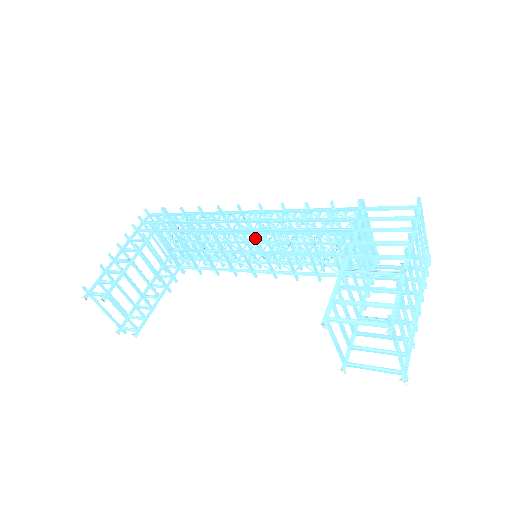
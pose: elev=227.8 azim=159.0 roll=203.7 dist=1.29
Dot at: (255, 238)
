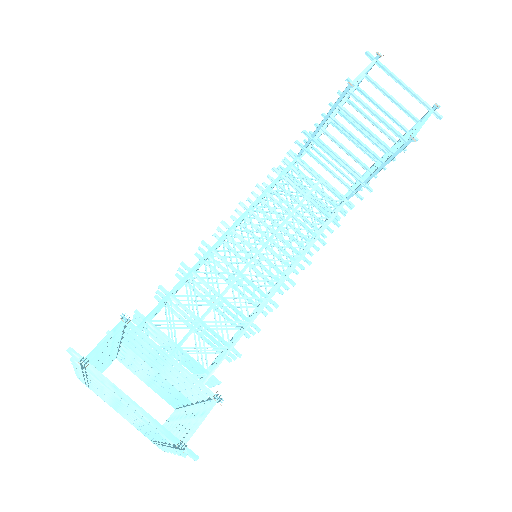
Dot at: (239, 236)
